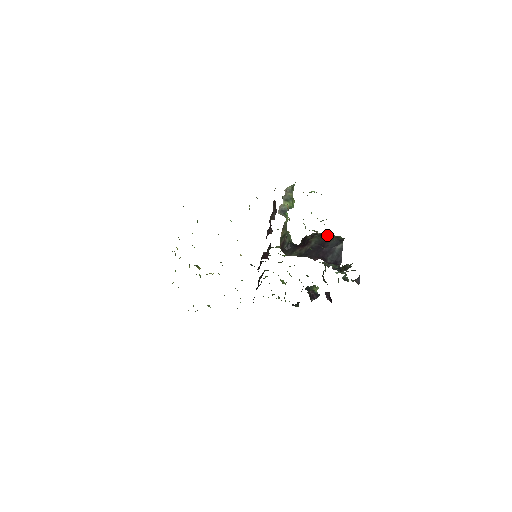
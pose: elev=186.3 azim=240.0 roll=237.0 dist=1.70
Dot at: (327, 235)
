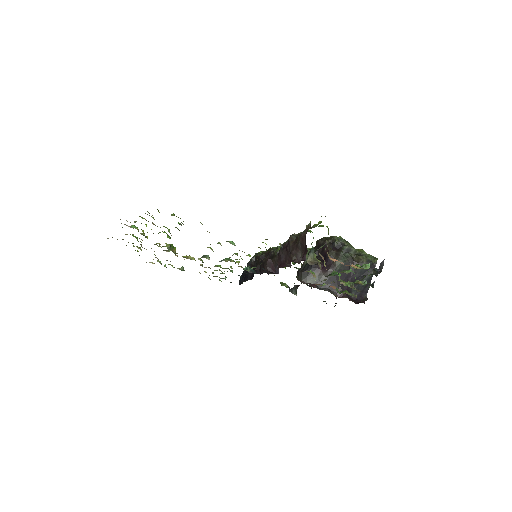
Dot at: (355, 252)
